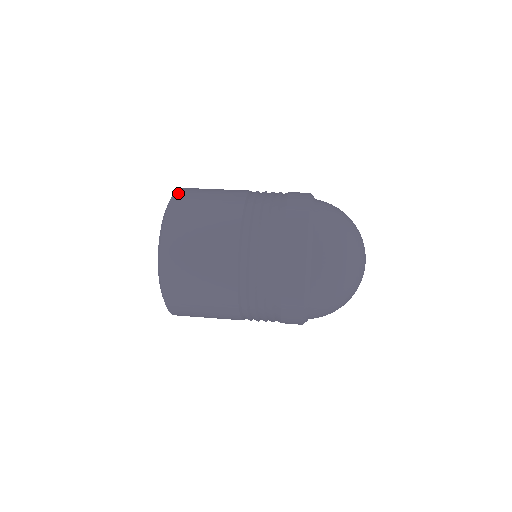
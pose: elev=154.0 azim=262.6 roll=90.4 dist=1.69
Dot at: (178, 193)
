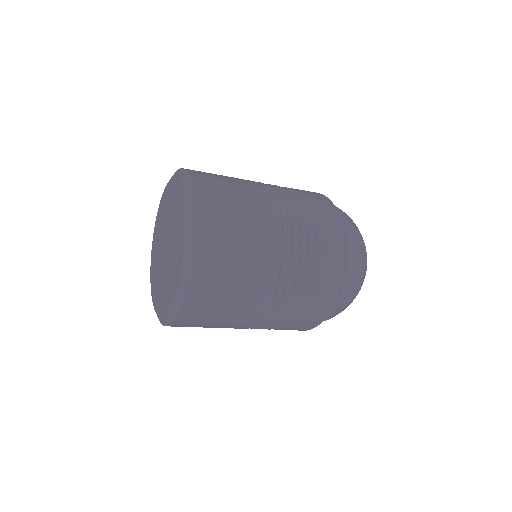
Dot at: occluded
